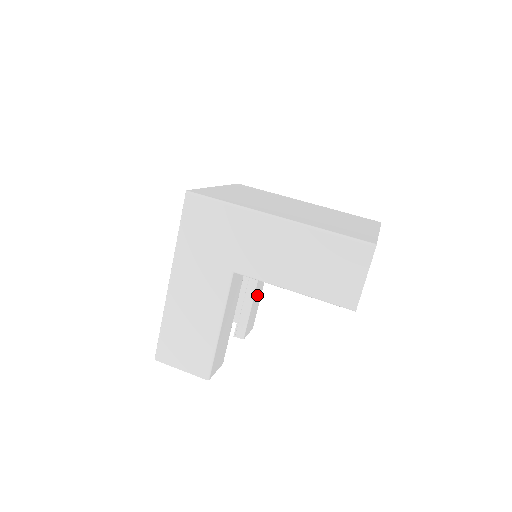
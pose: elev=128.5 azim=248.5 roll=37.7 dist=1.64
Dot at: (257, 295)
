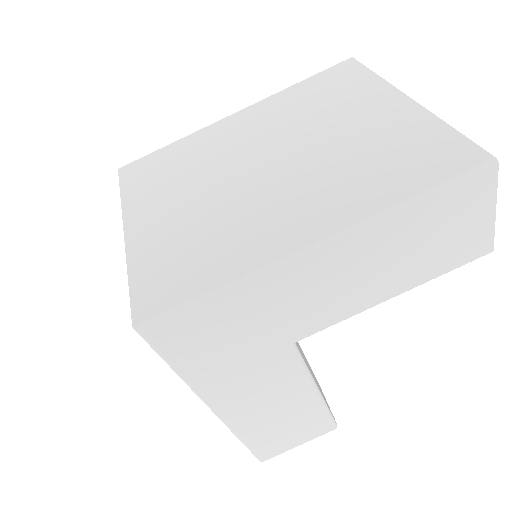
Dot at: occluded
